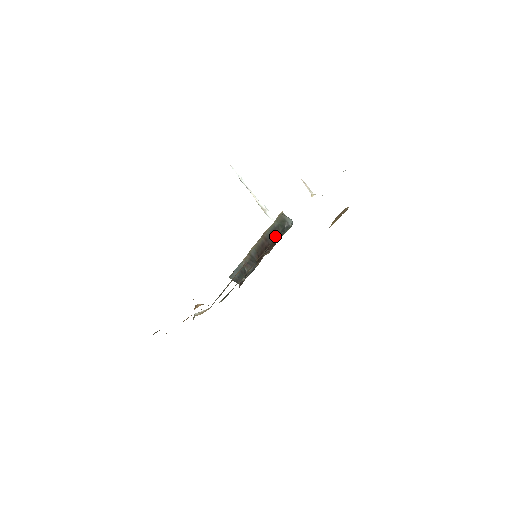
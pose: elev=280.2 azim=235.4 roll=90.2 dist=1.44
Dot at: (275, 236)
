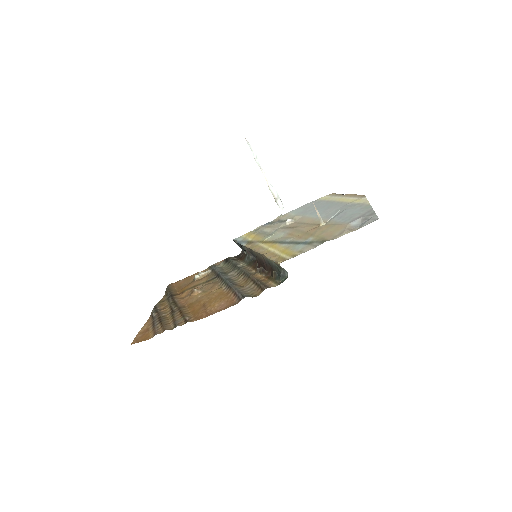
Dot at: (272, 269)
